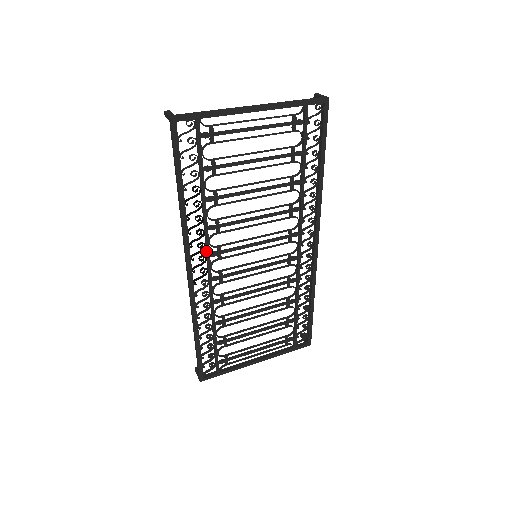
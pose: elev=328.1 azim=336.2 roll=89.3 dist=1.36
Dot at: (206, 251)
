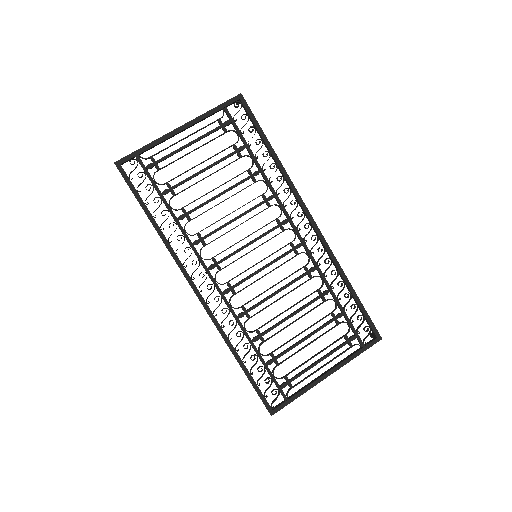
Dot at: occluded
